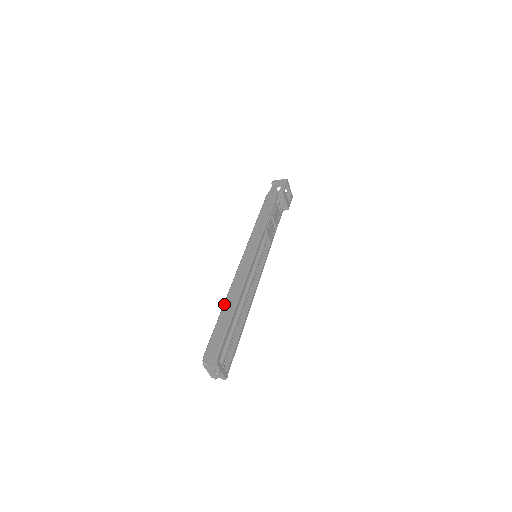
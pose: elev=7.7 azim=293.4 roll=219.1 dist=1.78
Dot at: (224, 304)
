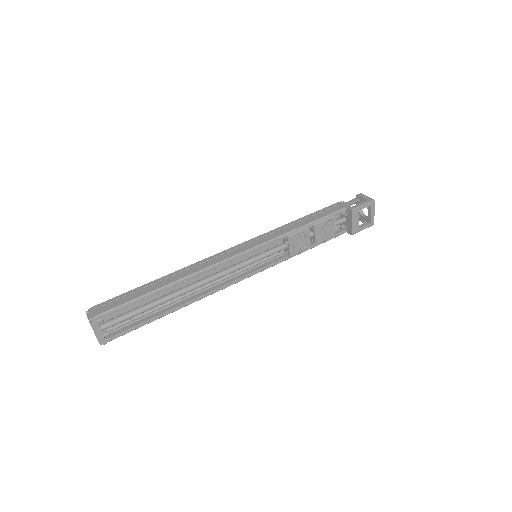
Dot at: (164, 276)
